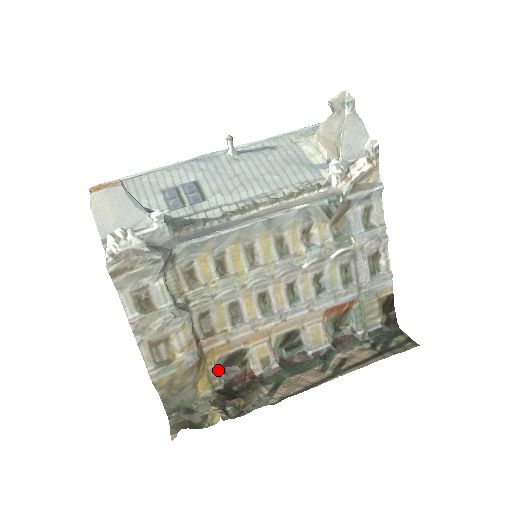
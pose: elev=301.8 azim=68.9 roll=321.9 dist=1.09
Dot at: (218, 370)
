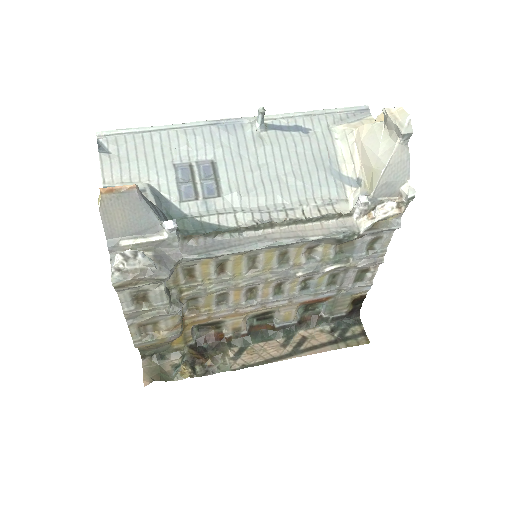
Dot at: (193, 329)
